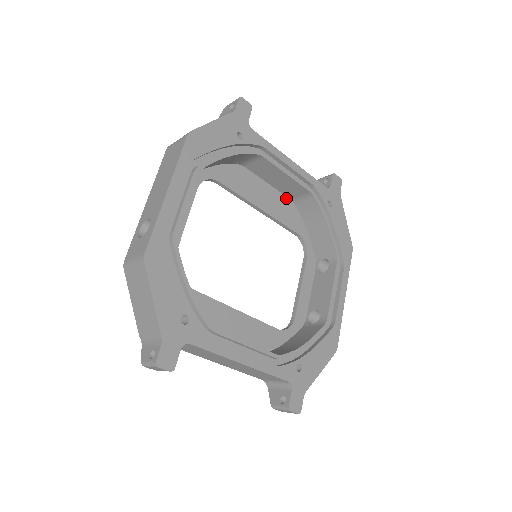
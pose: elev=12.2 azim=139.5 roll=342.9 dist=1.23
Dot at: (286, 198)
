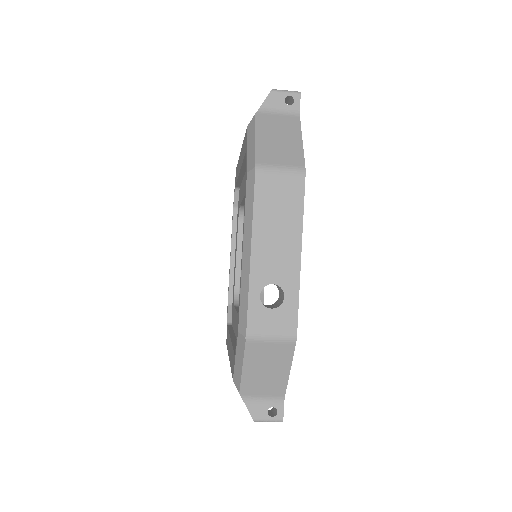
Dot at: occluded
